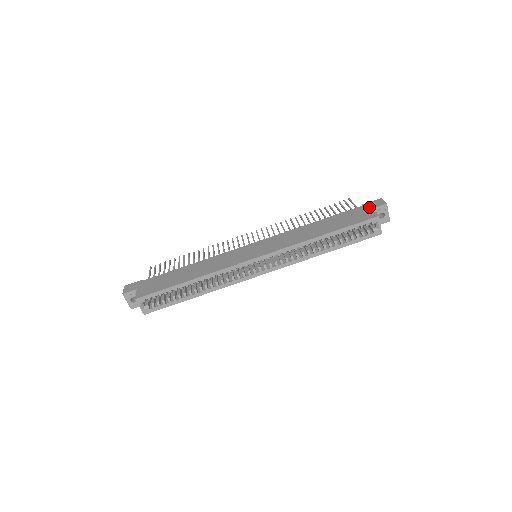
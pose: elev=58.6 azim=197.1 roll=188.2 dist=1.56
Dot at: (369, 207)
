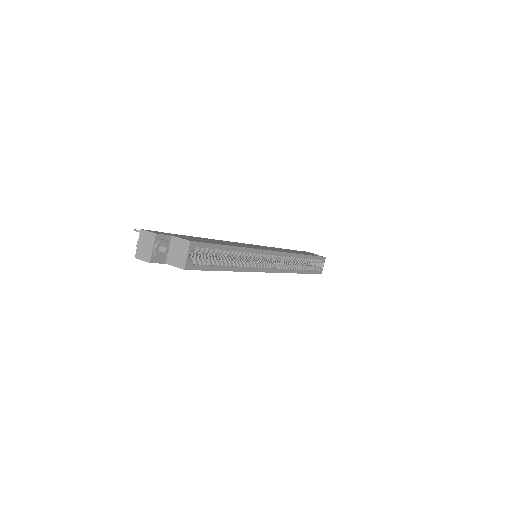
Dot at: occluded
